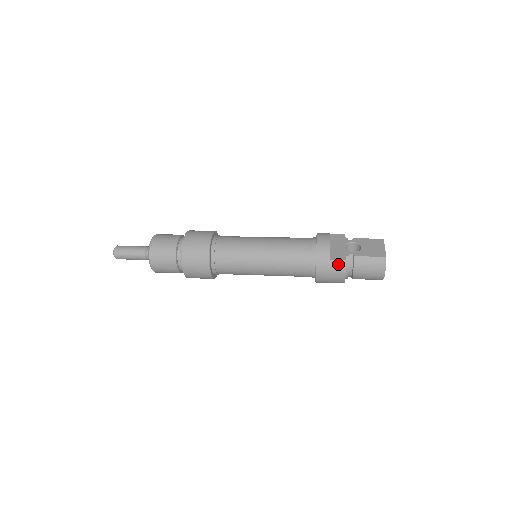
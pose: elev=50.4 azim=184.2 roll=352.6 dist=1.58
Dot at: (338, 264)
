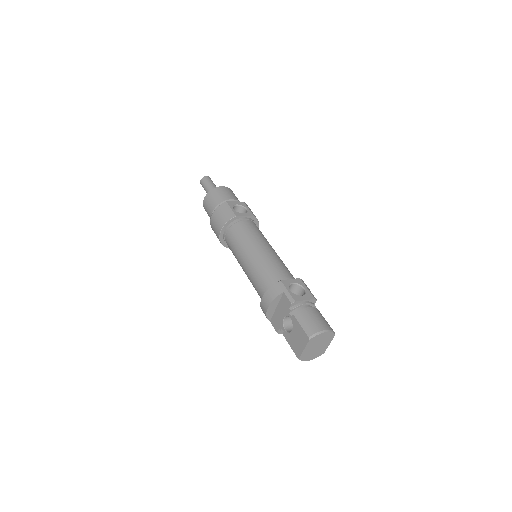
Dot at: occluded
